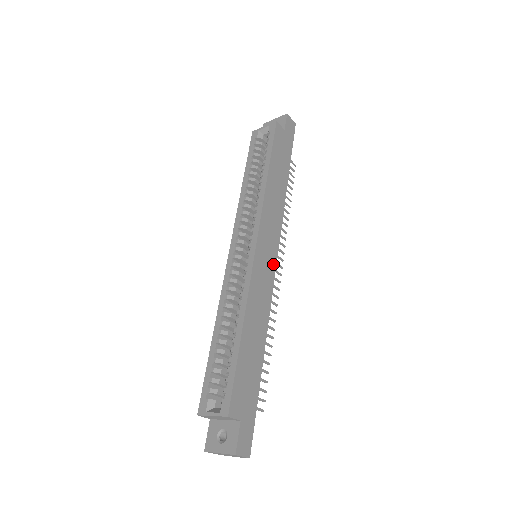
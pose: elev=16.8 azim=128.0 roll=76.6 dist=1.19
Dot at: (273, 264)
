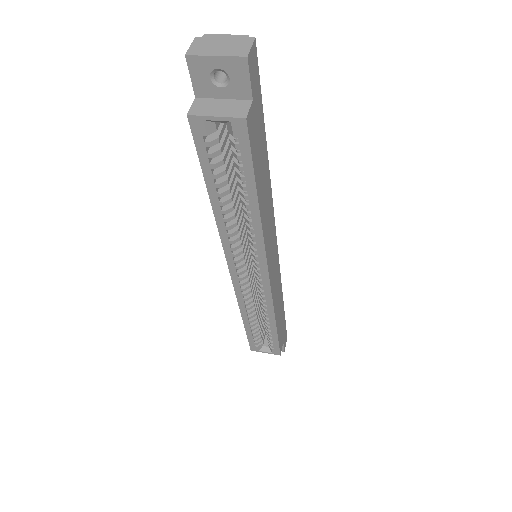
Dot at: (277, 255)
